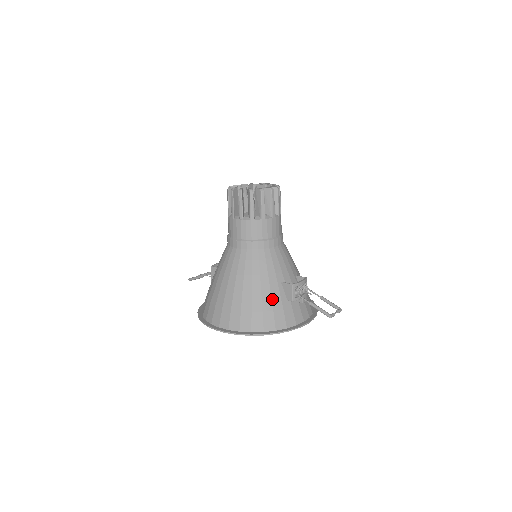
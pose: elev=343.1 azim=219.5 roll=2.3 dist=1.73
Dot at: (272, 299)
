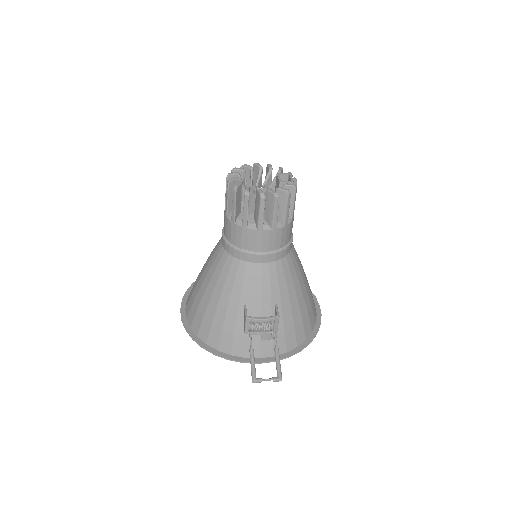
Dot at: (225, 318)
